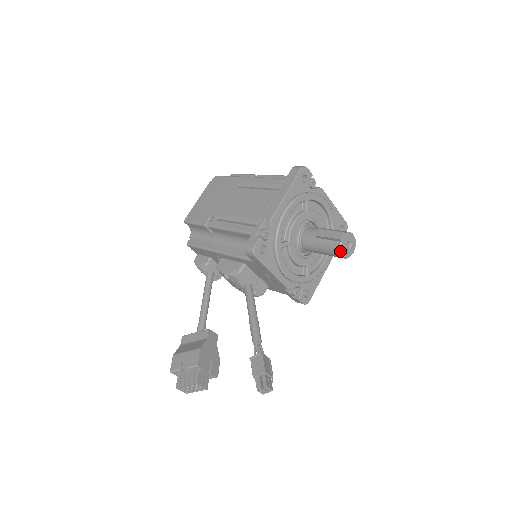
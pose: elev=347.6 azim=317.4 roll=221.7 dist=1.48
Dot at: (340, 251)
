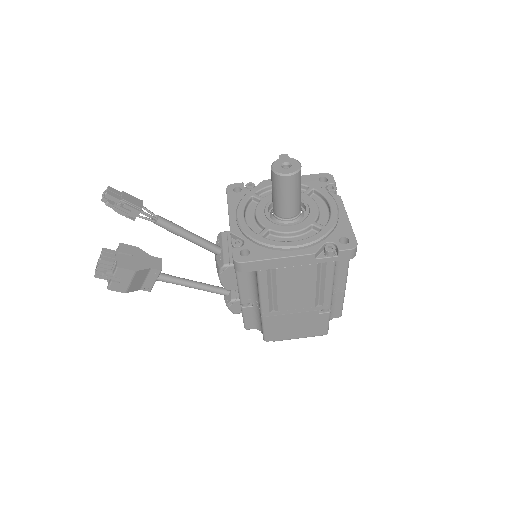
Dot at: (273, 164)
